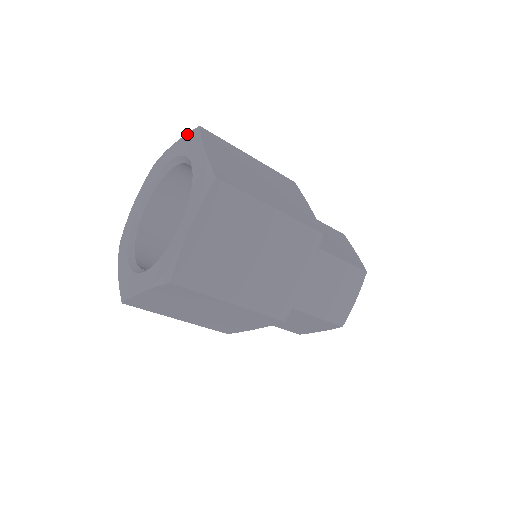
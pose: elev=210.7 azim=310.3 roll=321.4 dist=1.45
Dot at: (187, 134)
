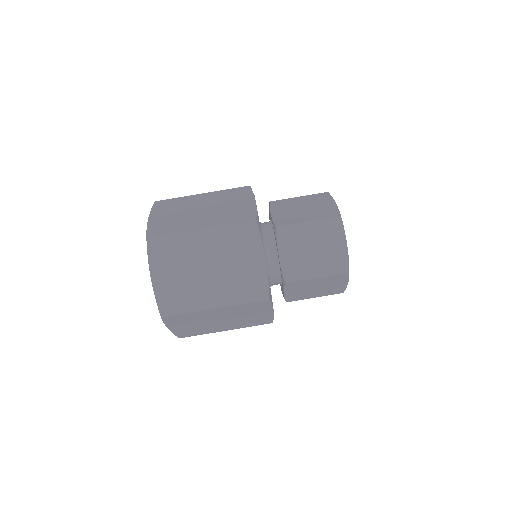
Dot at: occluded
